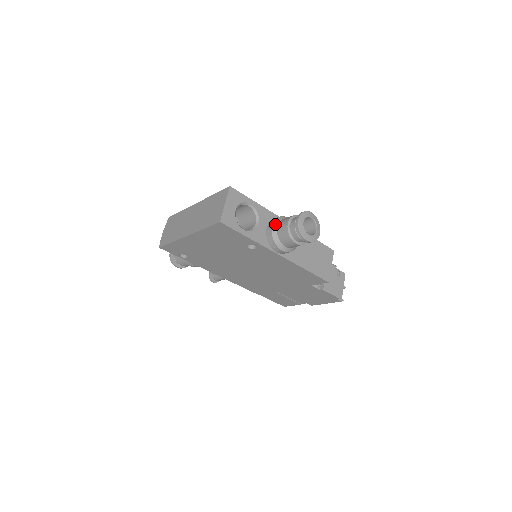
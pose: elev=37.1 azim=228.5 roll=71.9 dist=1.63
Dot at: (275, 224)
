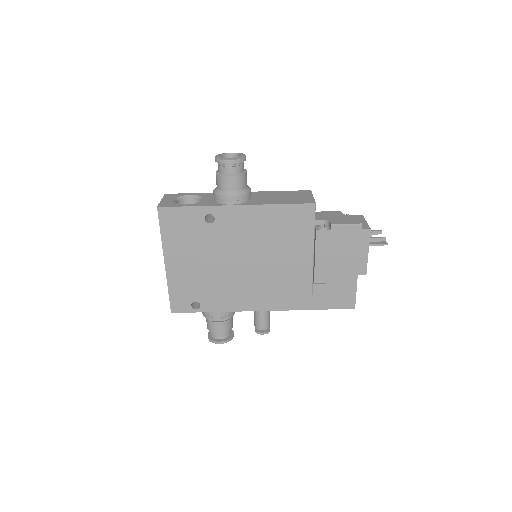
Dot at: (215, 188)
